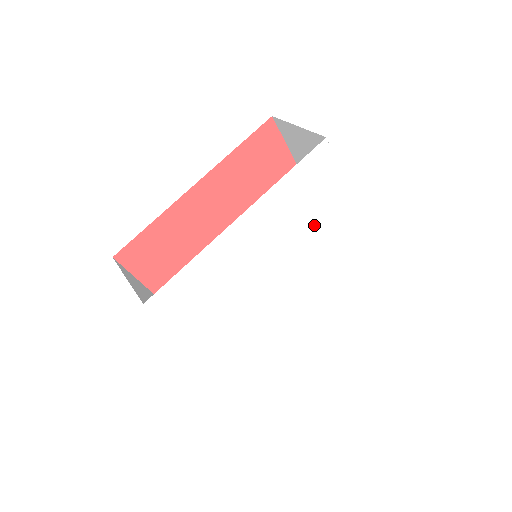
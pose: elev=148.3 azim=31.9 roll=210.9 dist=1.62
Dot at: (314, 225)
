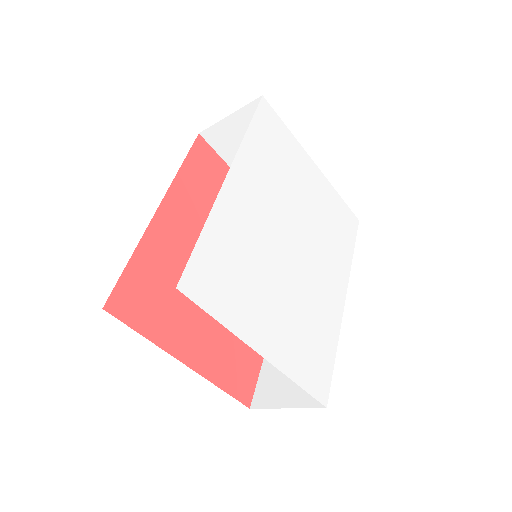
Dot at: (295, 186)
